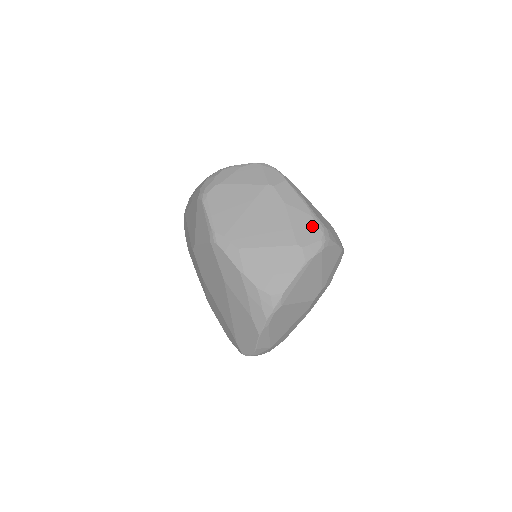
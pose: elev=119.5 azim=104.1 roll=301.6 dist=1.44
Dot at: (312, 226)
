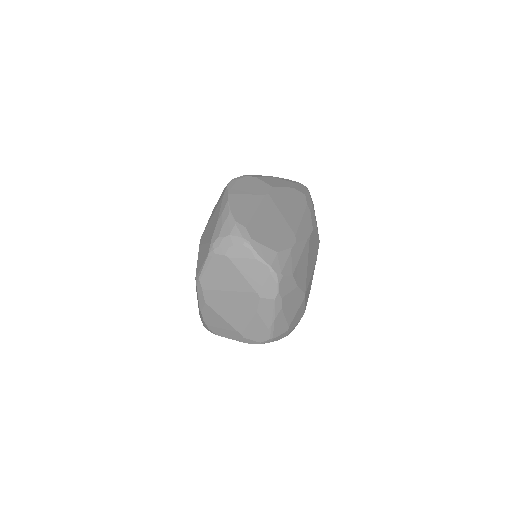
Dot at: (262, 334)
